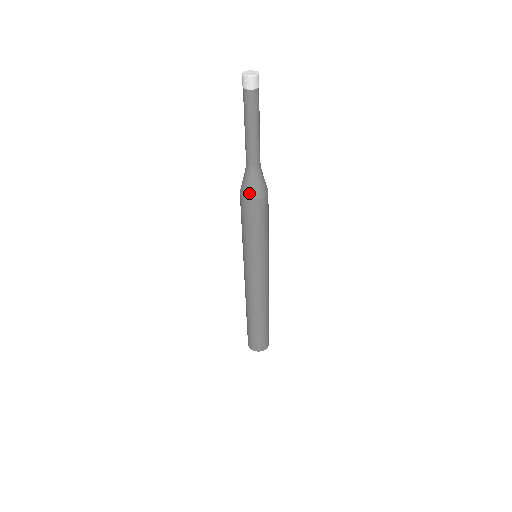
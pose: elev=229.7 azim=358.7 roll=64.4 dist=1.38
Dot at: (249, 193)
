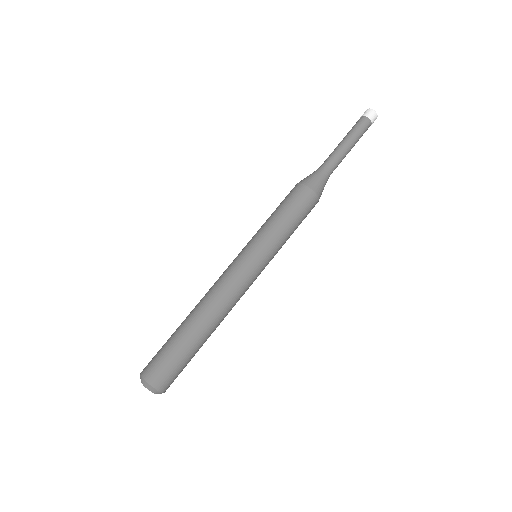
Dot at: (310, 182)
